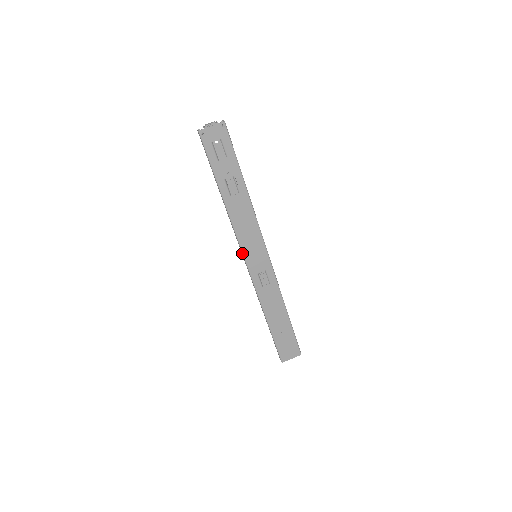
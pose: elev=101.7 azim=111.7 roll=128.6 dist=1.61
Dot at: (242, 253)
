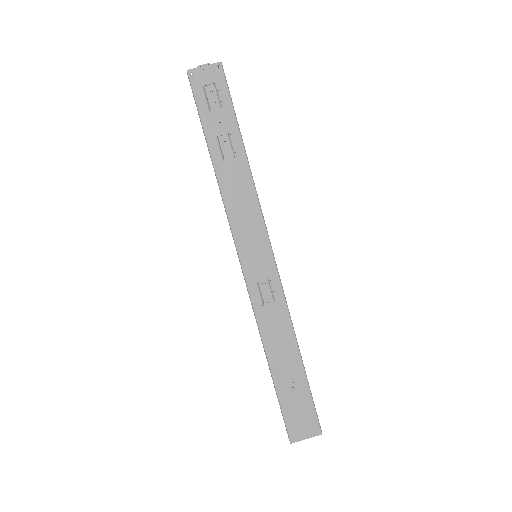
Dot at: (236, 247)
